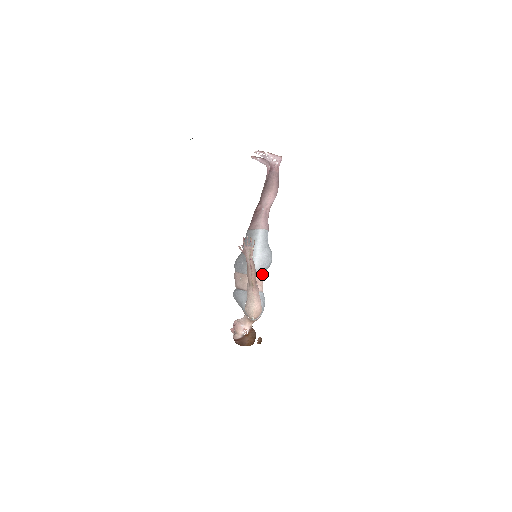
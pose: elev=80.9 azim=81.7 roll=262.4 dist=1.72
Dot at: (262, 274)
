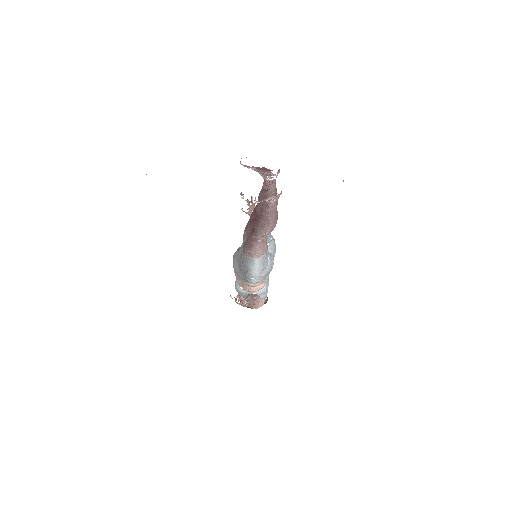
Dot at: occluded
